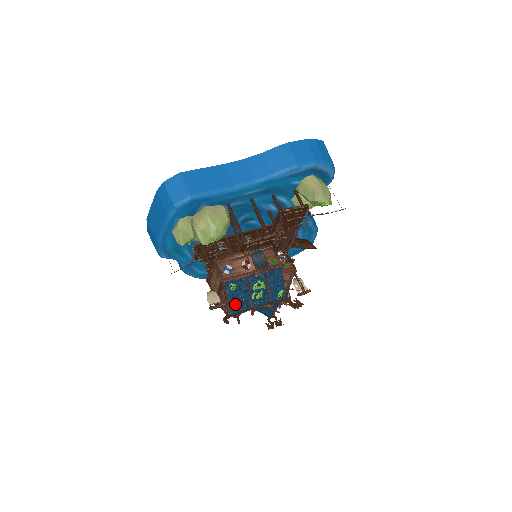
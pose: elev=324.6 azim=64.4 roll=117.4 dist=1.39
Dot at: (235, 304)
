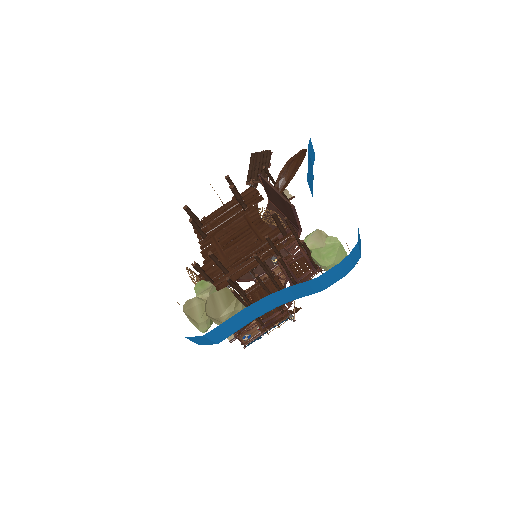
Dot at: occluded
